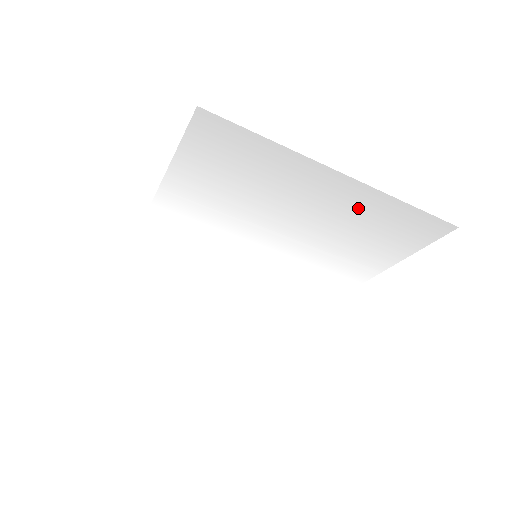
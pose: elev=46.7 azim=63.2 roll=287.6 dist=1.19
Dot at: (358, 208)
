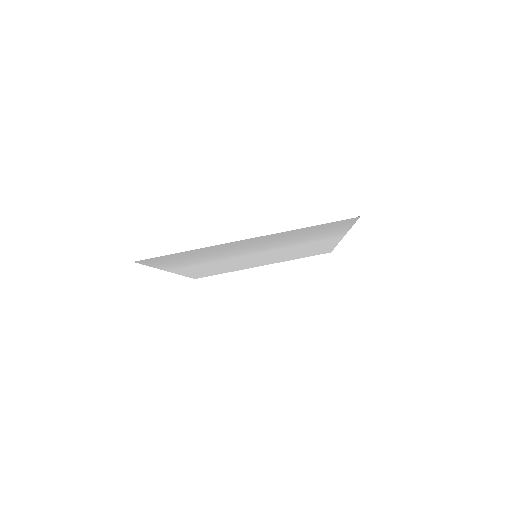
Dot at: (280, 237)
